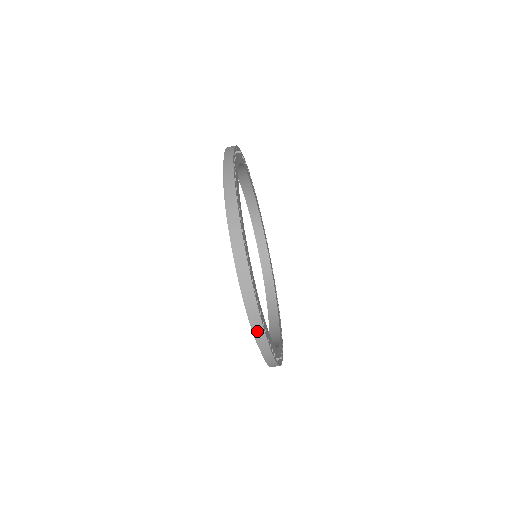
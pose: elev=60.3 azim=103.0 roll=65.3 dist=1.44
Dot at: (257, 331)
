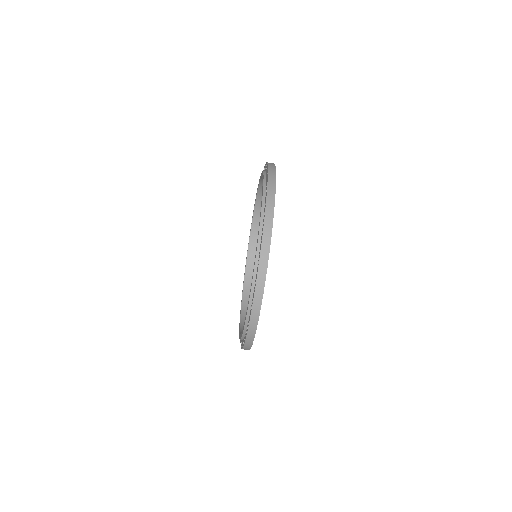
Dot at: (255, 306)
